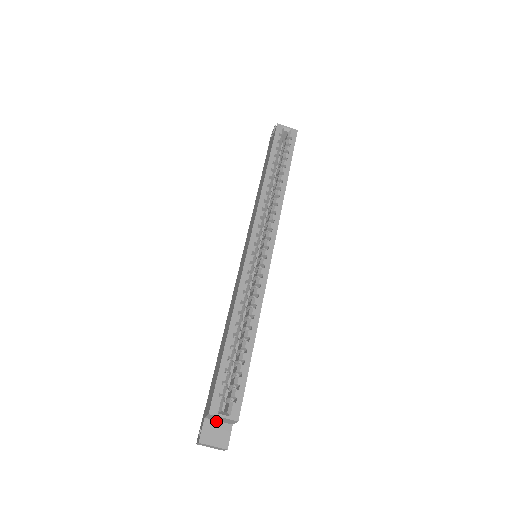
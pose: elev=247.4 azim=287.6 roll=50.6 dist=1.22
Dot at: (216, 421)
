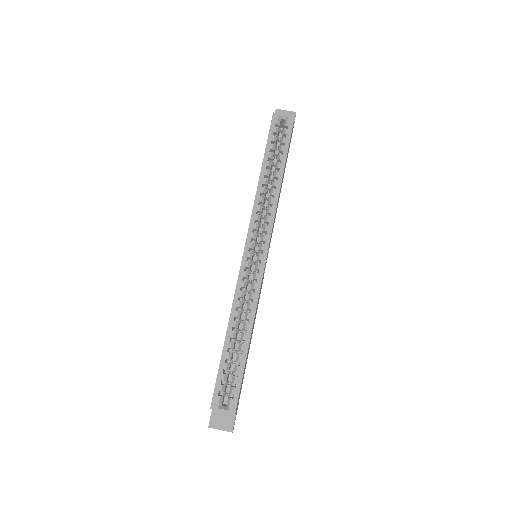
Dot at: occluded
